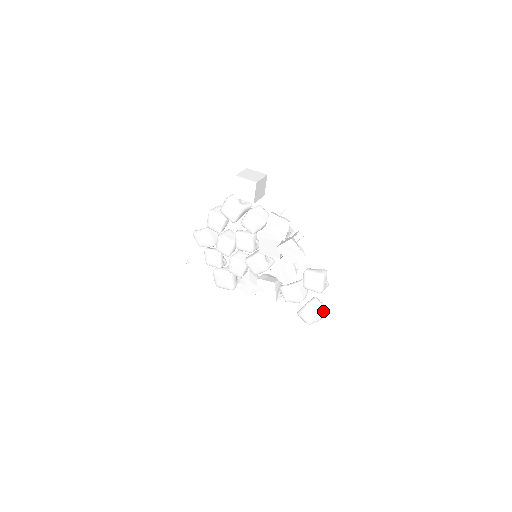
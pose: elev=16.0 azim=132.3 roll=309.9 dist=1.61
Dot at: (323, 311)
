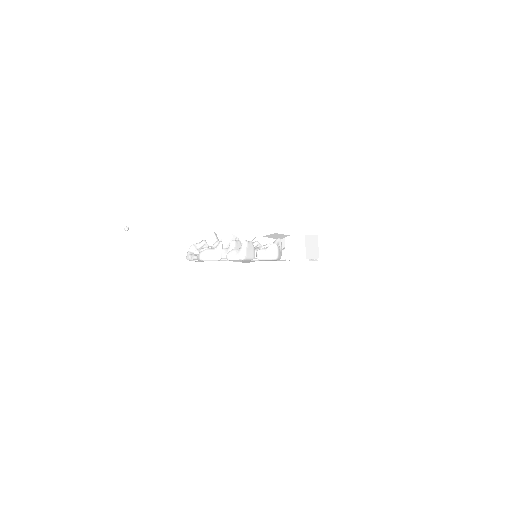
Dot at: occluded
